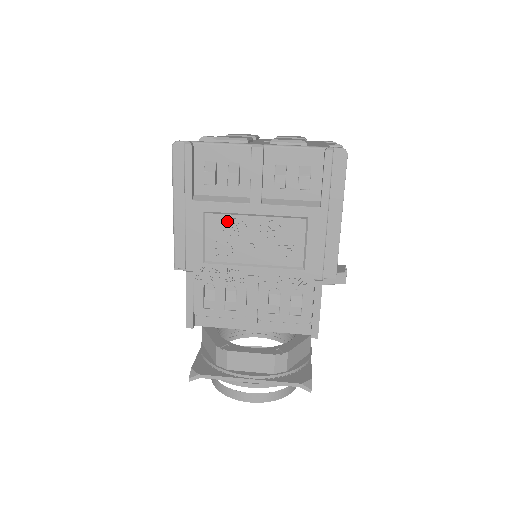
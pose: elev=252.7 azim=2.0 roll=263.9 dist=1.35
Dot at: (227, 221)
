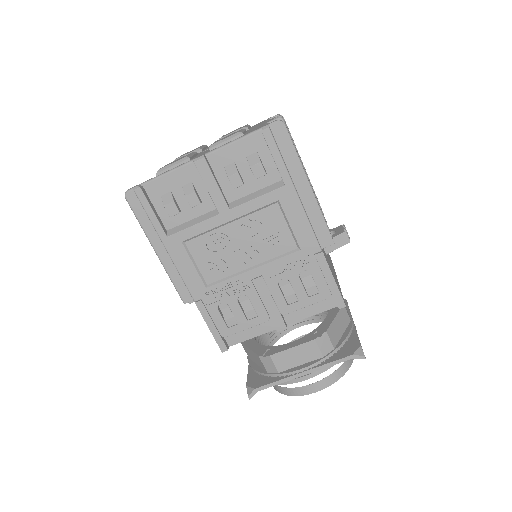
Dot at: (207, 240)
